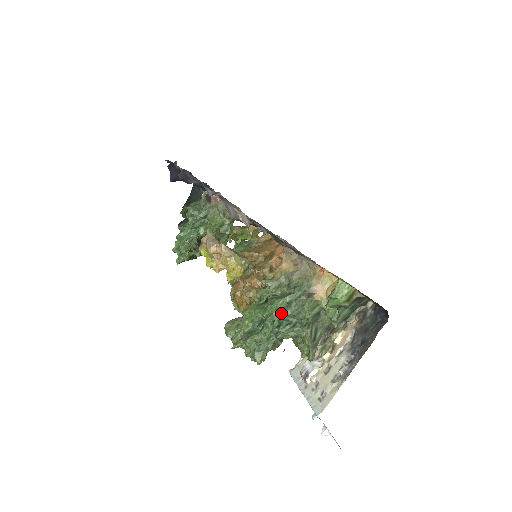
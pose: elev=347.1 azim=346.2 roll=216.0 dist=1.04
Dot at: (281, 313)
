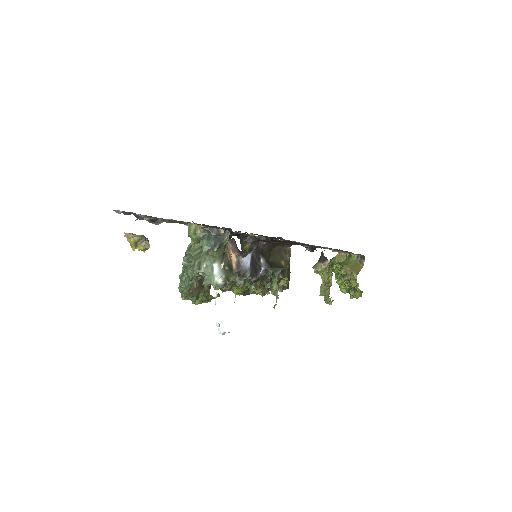
Dot at: (183, 262)
